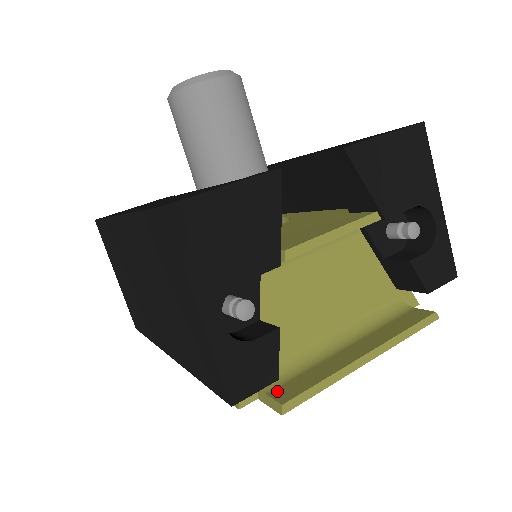
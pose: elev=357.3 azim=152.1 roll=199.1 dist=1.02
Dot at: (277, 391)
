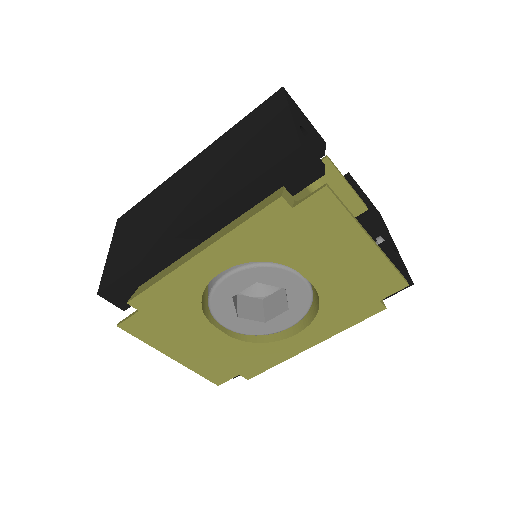
Dot at: occluded
